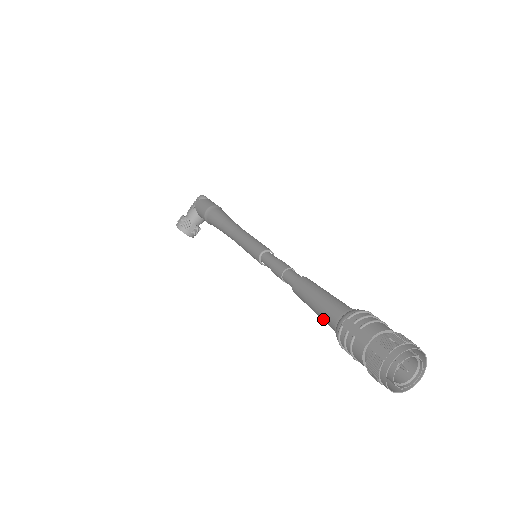
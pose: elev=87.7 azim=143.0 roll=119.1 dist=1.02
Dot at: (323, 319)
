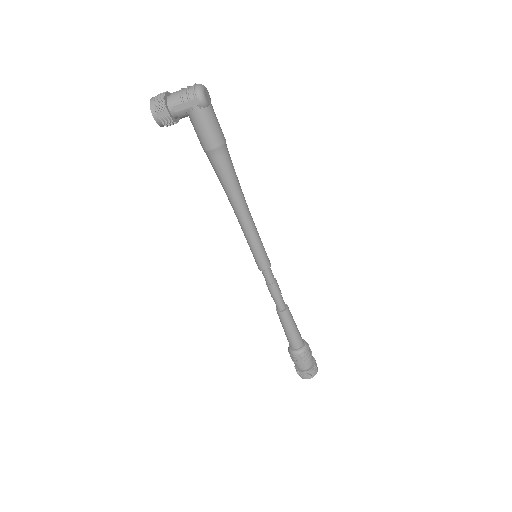
Dot at: (287, 338)
